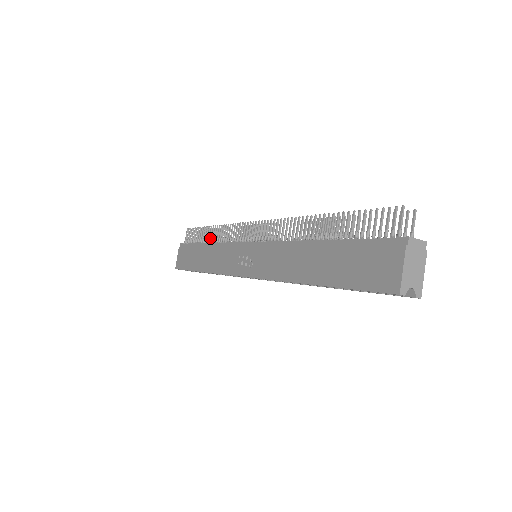
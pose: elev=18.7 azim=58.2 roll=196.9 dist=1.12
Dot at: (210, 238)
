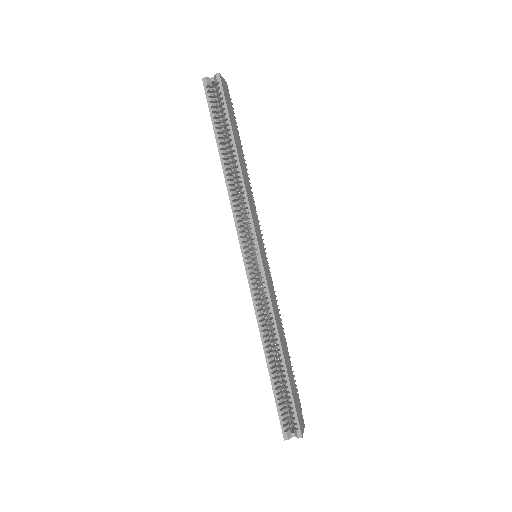
Dot at: occluded
